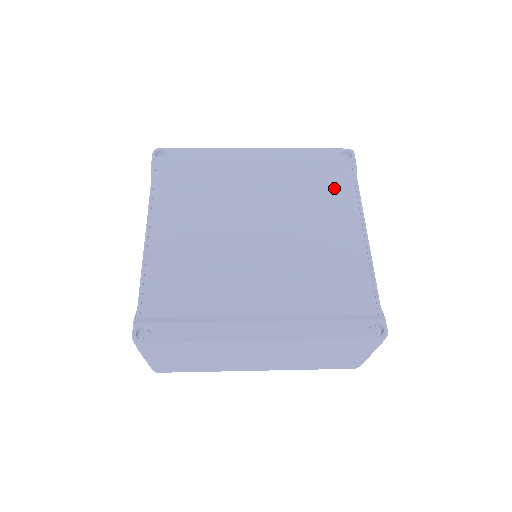
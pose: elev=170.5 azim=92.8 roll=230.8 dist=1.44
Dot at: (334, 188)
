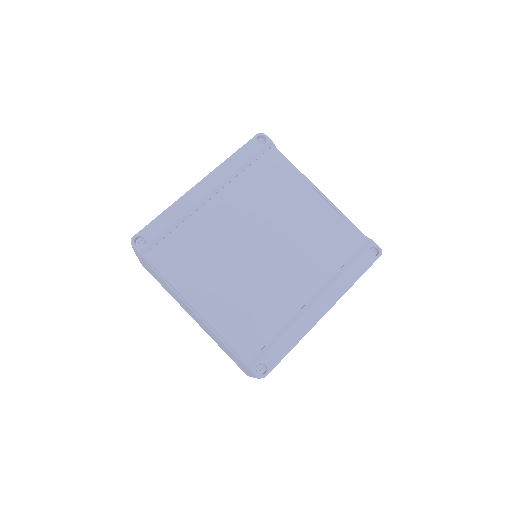
Dot at: (275, 173)
